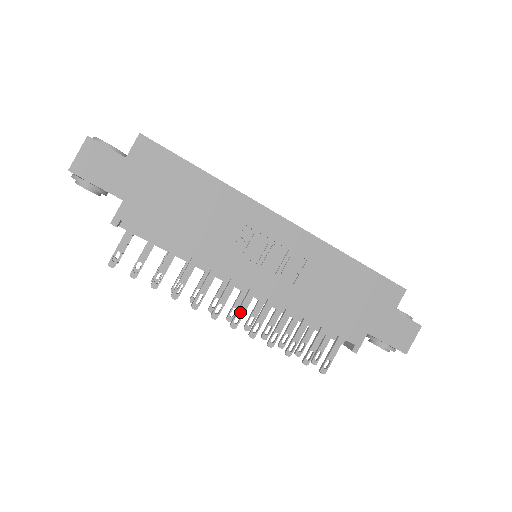
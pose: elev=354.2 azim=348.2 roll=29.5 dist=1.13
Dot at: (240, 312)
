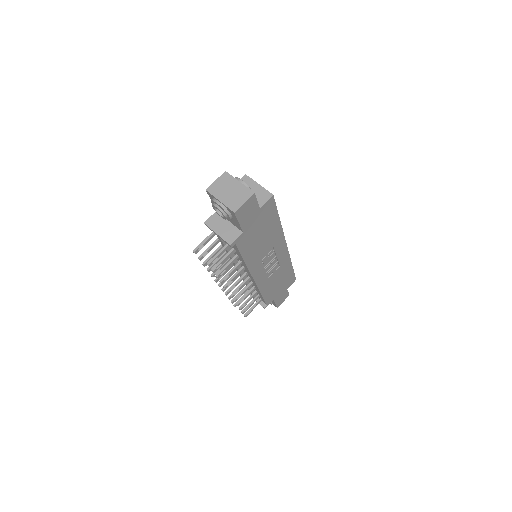
Dot at: (239, 289)
